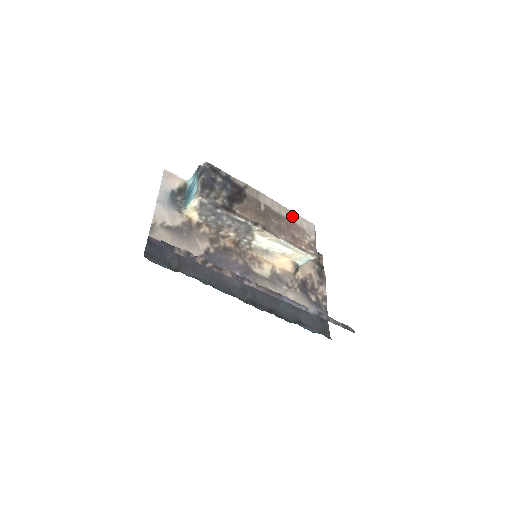
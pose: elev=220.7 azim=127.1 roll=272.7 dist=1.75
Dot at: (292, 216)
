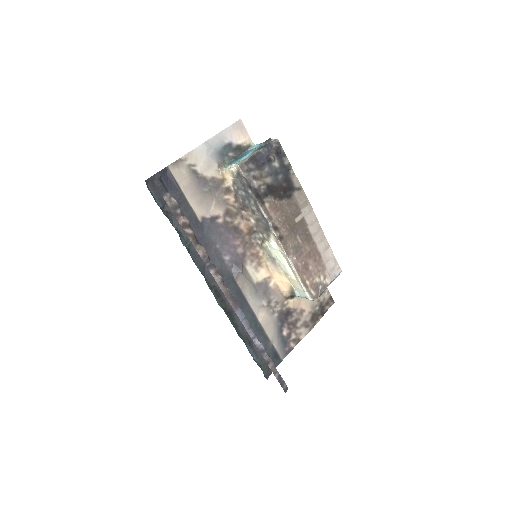
Dot at: (324, 247)
